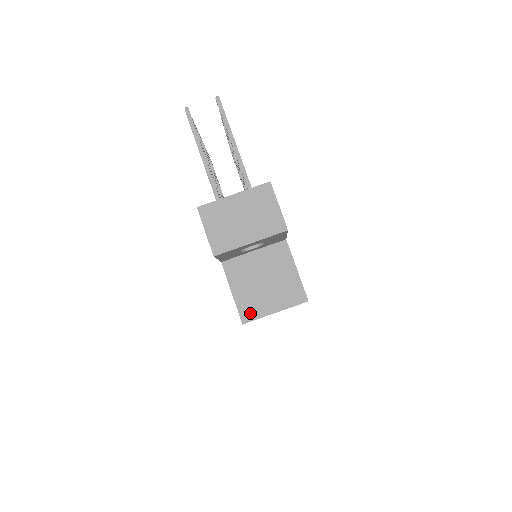
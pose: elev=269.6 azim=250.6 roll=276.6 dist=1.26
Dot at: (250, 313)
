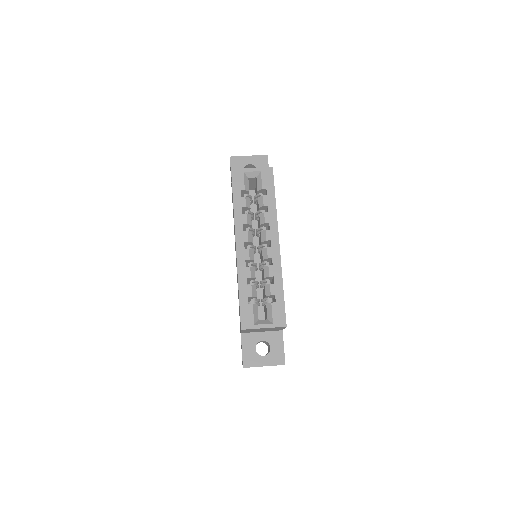
Dot at: (238, 171)
